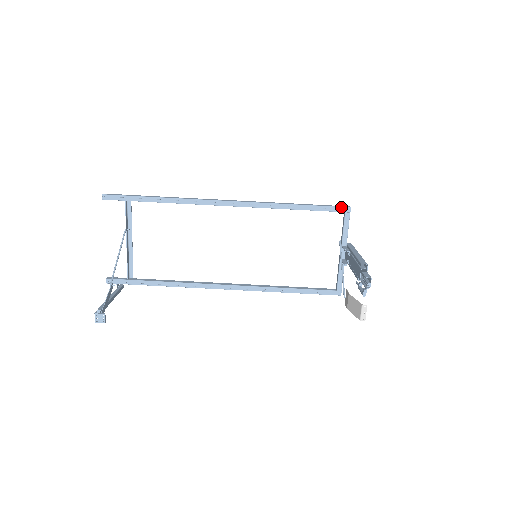
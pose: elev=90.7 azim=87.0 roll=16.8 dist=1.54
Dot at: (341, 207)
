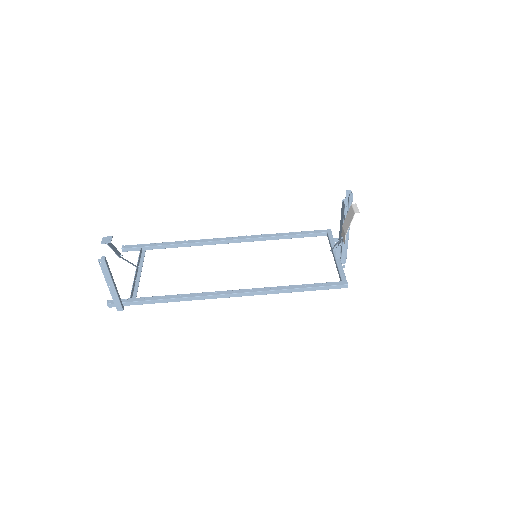
Dot at: (323, 230)
